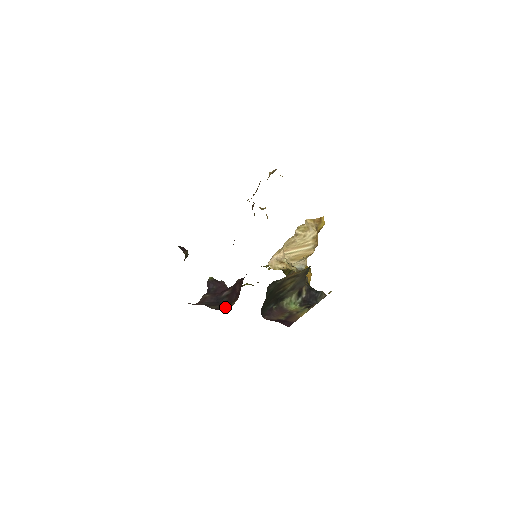
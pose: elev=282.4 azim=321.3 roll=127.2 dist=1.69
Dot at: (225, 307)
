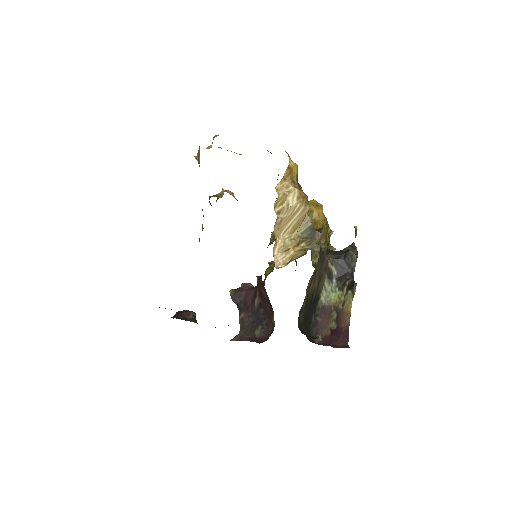
Dot at: (268, 326)
